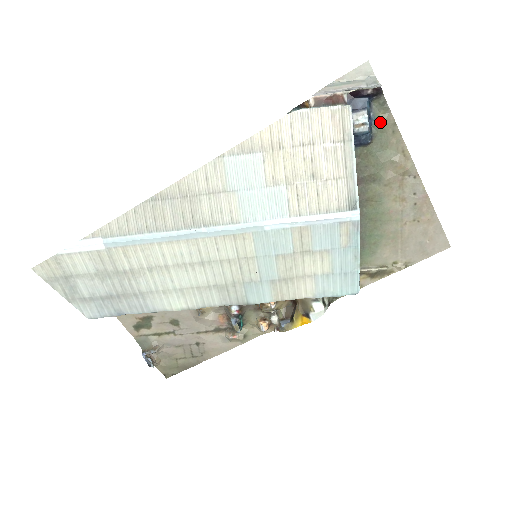
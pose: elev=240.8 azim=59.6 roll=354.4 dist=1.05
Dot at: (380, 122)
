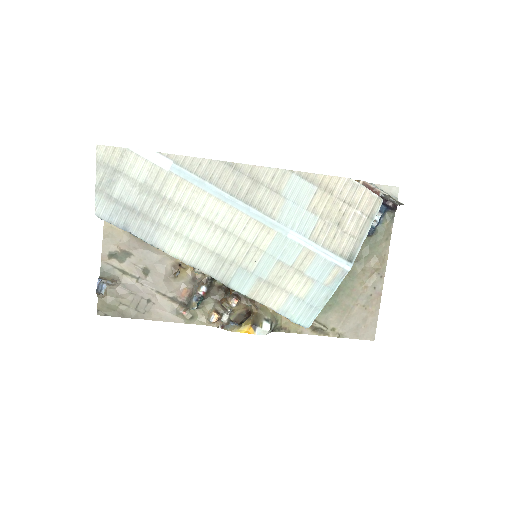
Dot at: (383, 227)
